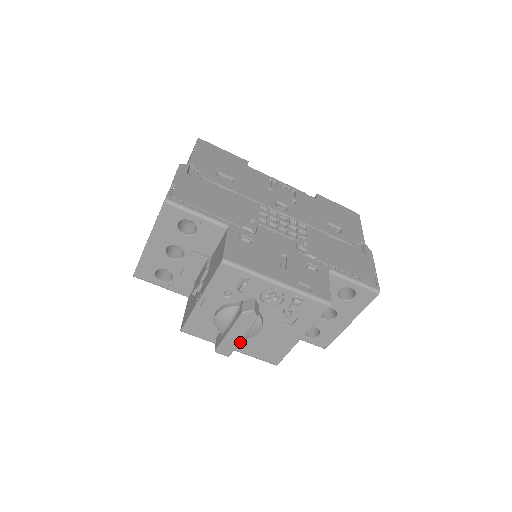
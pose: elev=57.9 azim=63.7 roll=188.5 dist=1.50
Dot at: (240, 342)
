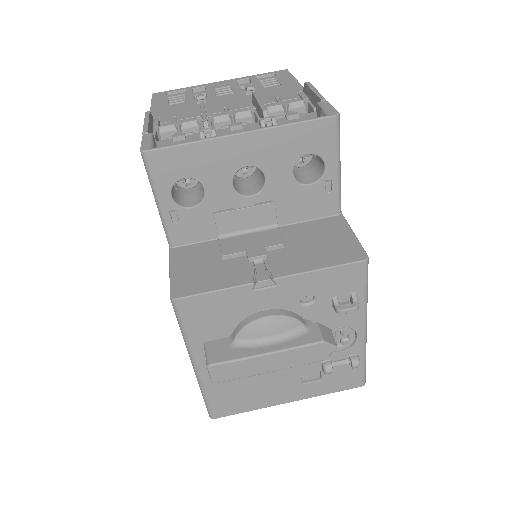
Dot at: occluded
